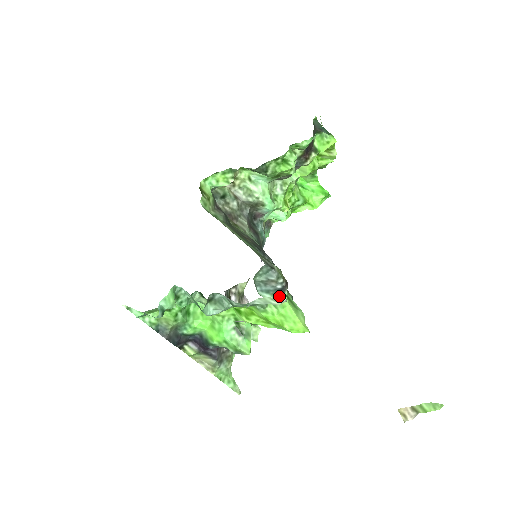
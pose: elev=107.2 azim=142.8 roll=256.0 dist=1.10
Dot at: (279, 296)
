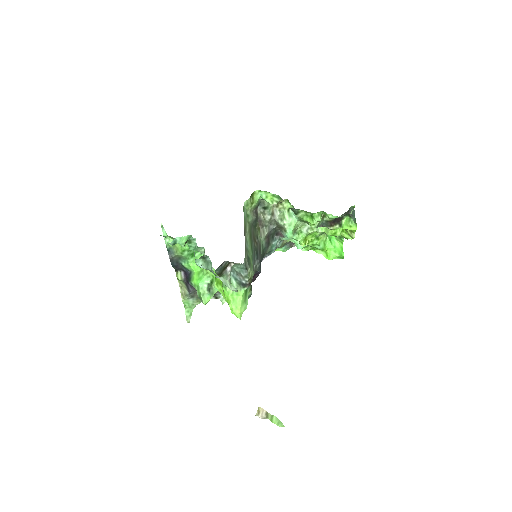
Dot at: (240, 287)
